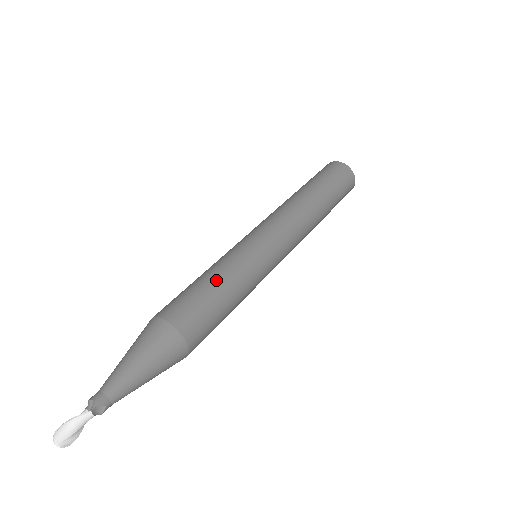
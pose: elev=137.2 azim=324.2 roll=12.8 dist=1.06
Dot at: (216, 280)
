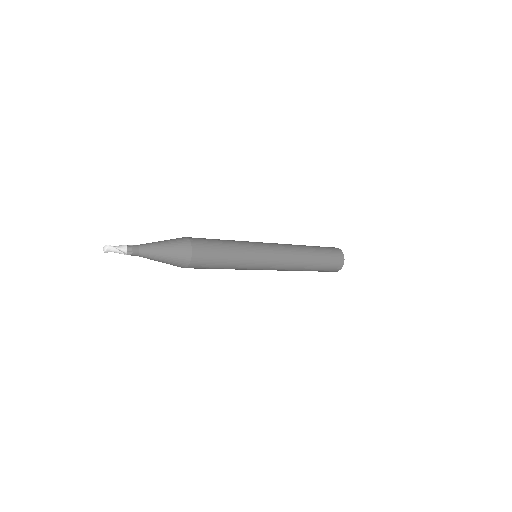
Dot at: occluded
